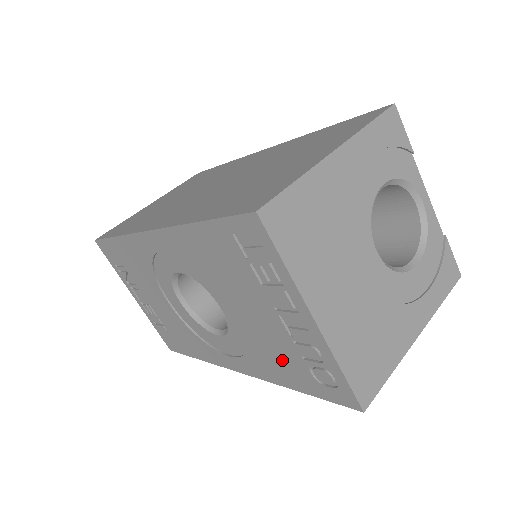
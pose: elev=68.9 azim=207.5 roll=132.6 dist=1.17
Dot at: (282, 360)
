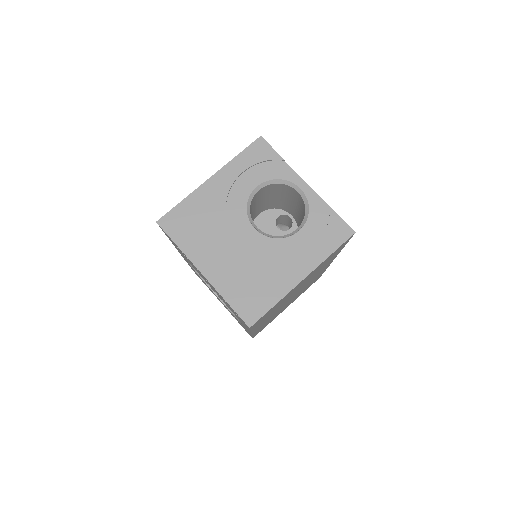
Dot at: occluded
